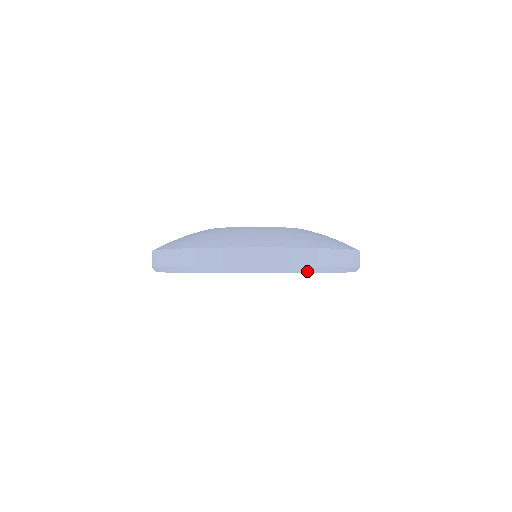
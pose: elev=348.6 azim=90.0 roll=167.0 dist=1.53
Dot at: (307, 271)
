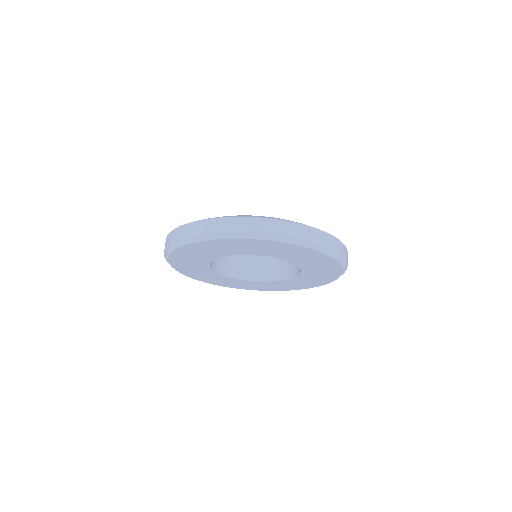
Dot at: (329, 254)
